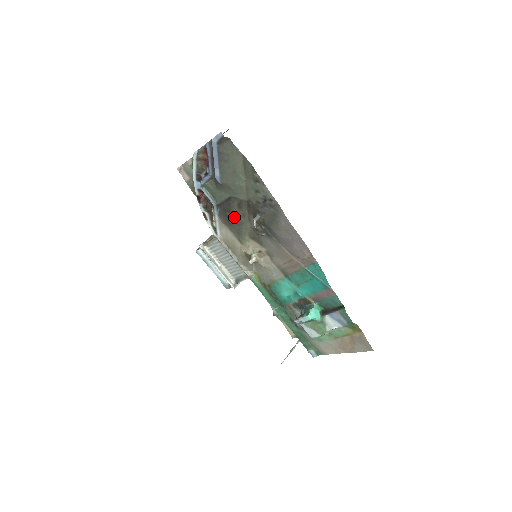
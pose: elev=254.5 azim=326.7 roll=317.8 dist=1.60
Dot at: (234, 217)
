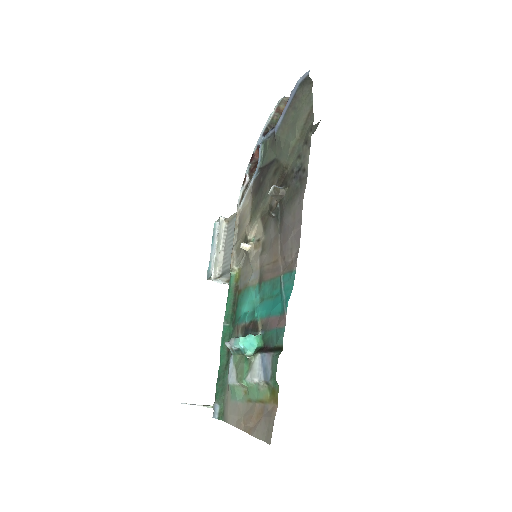
Dot at: (264, 185)
